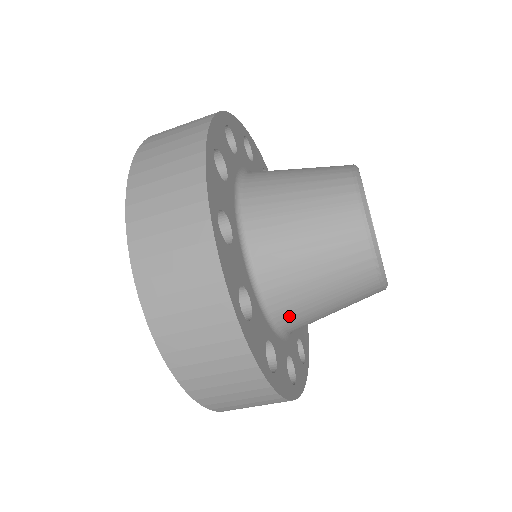
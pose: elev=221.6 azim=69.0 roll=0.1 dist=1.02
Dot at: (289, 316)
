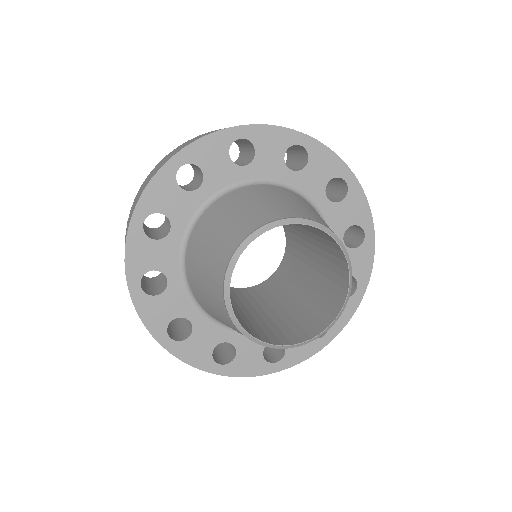
Dot at: occluded
